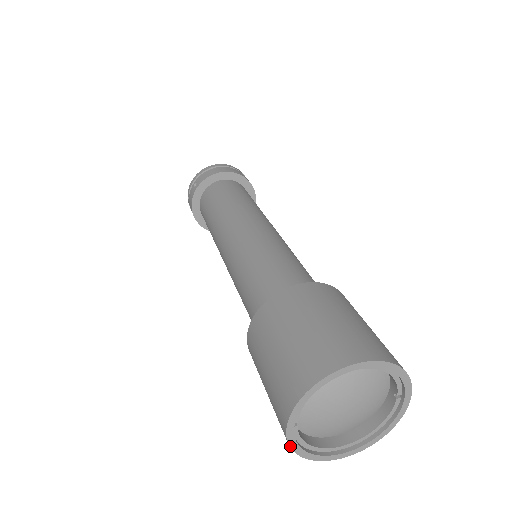
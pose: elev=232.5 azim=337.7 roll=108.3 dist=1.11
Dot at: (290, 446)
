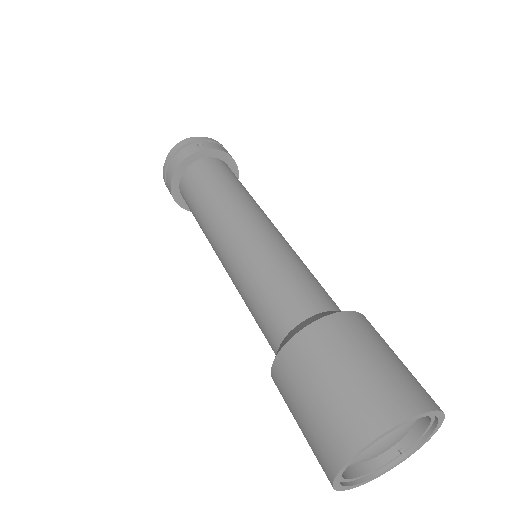
Dot at: (349, 461)
